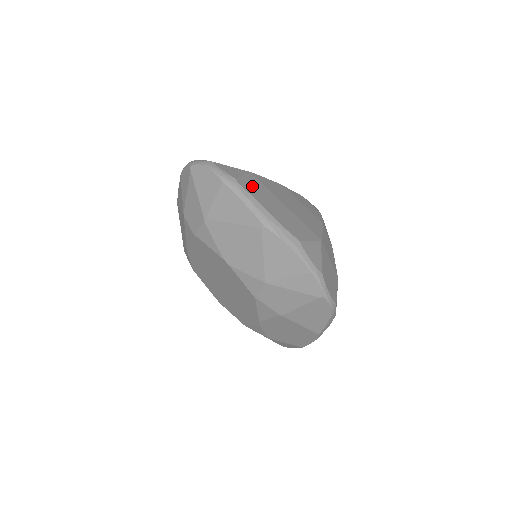
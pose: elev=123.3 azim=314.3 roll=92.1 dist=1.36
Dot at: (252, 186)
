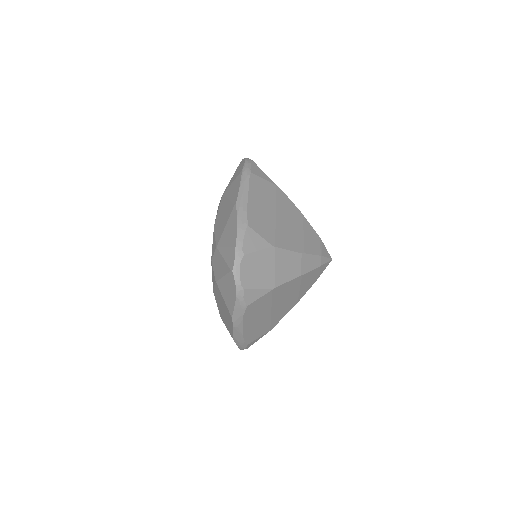
Dot at: (261, 186)
